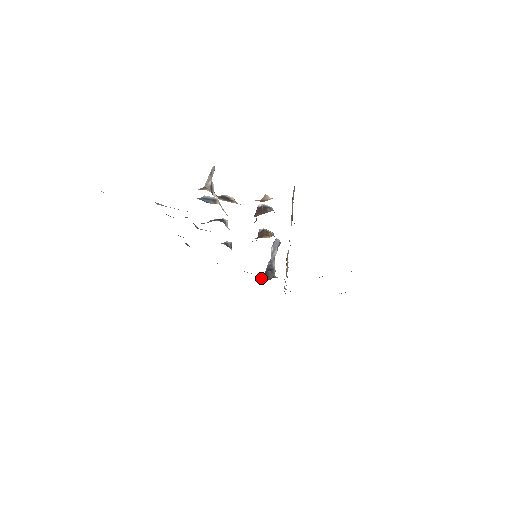
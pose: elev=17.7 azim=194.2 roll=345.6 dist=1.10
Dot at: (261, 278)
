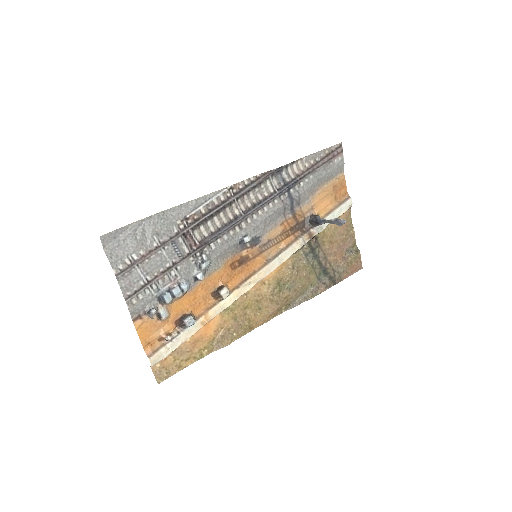
Dot at: (310, 216)
